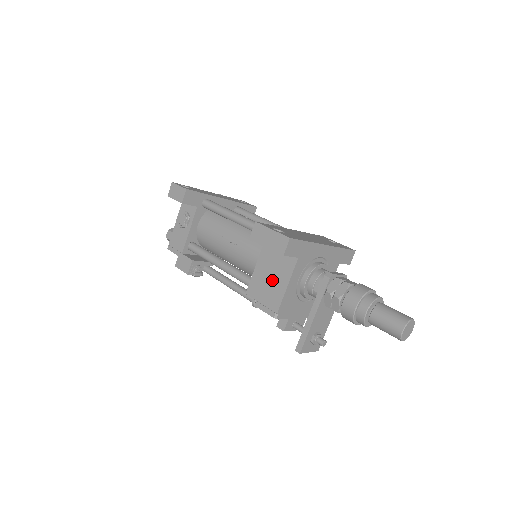
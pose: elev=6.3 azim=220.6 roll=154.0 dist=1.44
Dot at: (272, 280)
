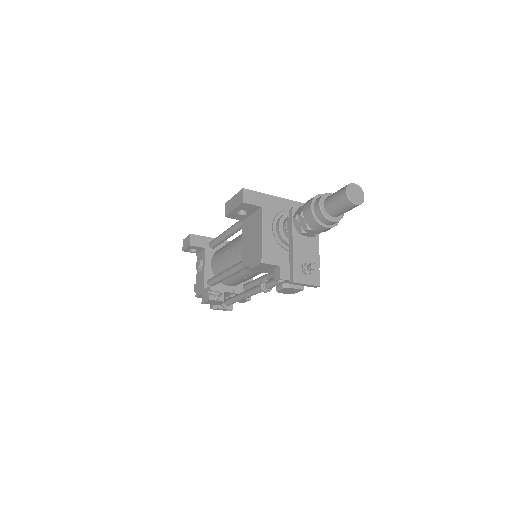
Dot at: (253, 239)
